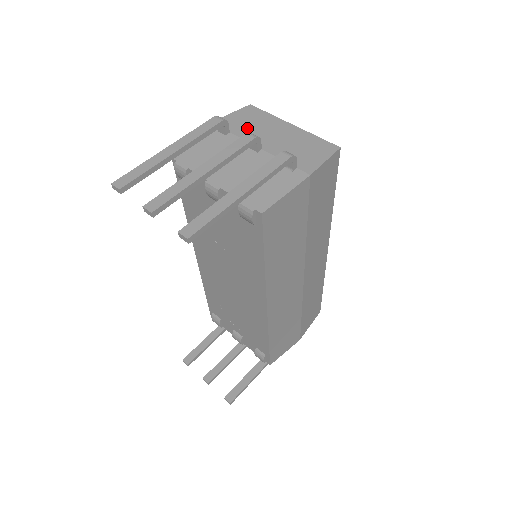
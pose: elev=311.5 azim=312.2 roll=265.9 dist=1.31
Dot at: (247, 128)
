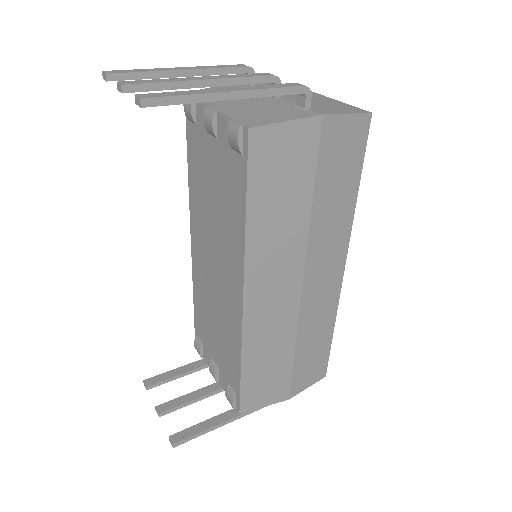
Dot at: occluded
